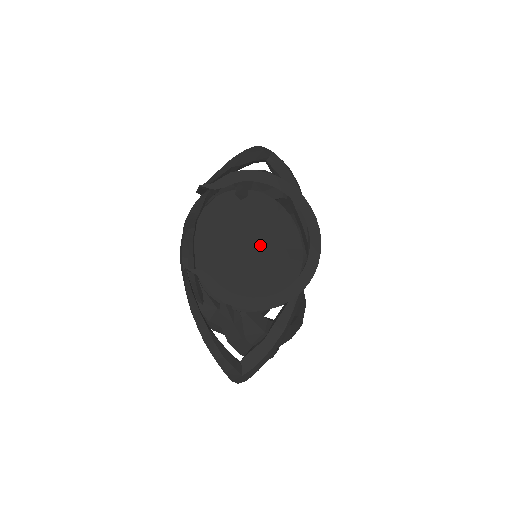
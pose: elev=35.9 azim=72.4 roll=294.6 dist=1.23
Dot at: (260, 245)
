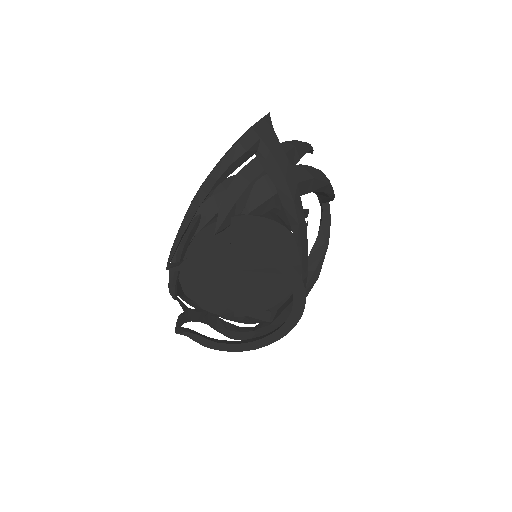
Dot at: (253, 264)
